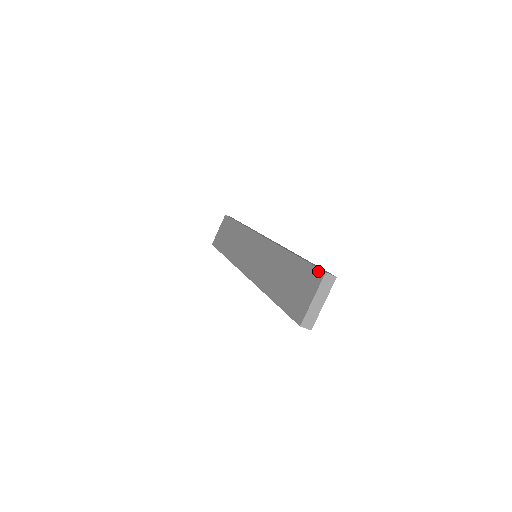
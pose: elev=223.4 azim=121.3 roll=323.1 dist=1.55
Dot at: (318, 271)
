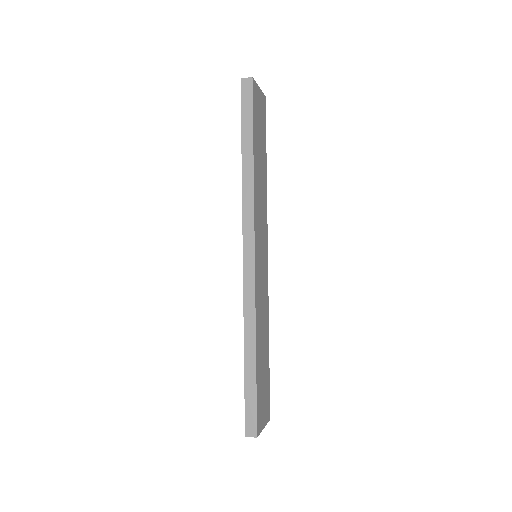
Dot at: (245, 423)
